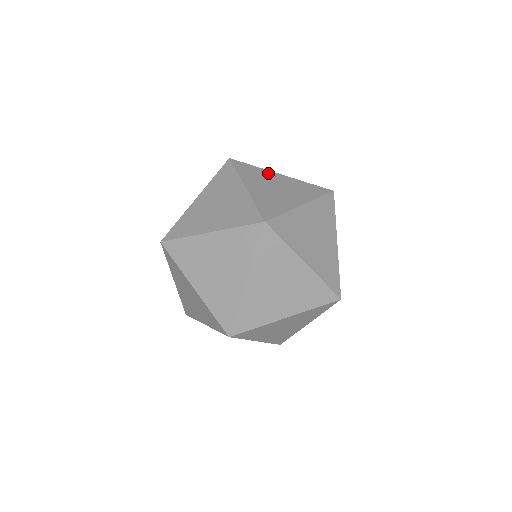
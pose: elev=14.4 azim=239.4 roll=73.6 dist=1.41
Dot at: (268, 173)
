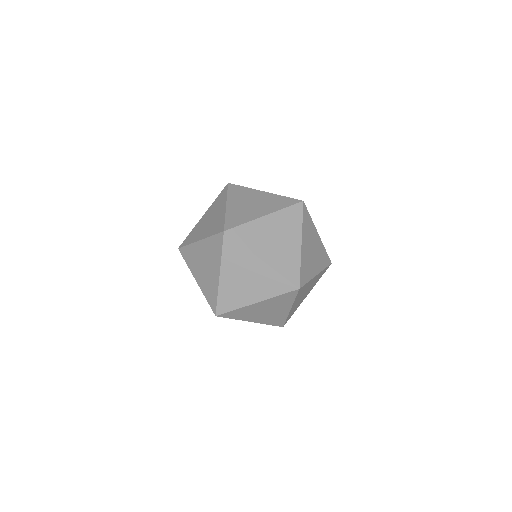
Dot at: occluded
